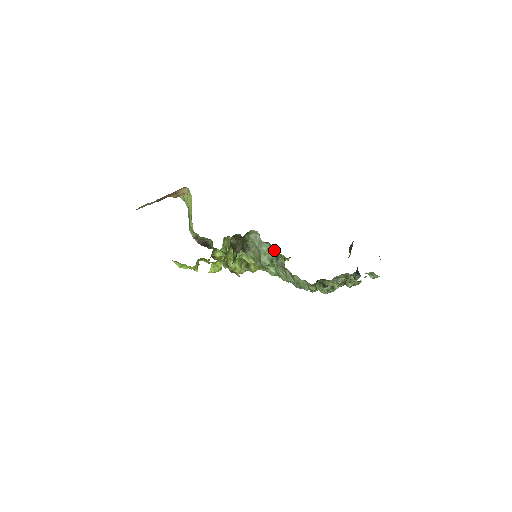
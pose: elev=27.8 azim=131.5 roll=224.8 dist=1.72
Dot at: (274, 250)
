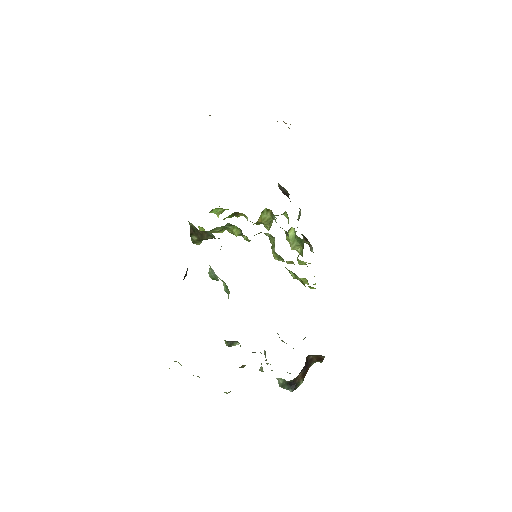
Dot at: occluded
